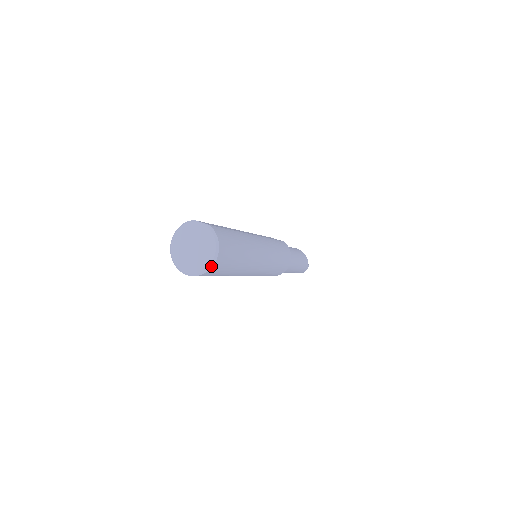
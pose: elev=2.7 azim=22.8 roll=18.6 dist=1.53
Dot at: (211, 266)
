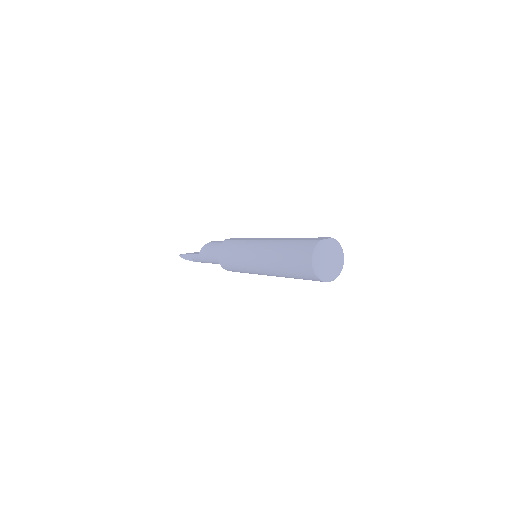
Dot at: (343, 264)
